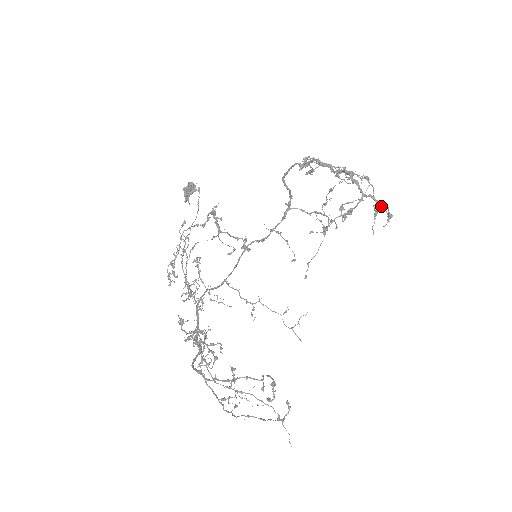
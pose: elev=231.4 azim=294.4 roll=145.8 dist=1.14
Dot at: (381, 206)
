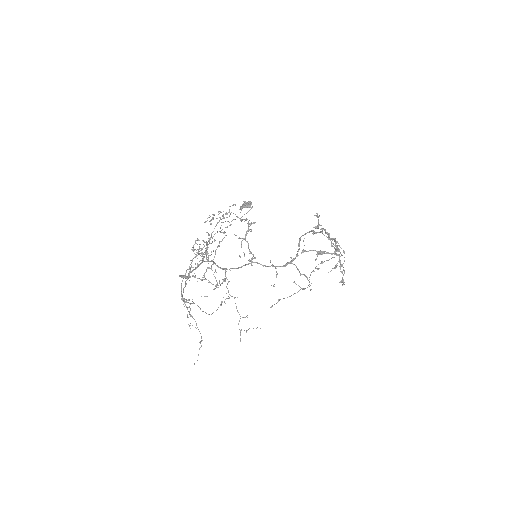
Dot at: (341, 265)
